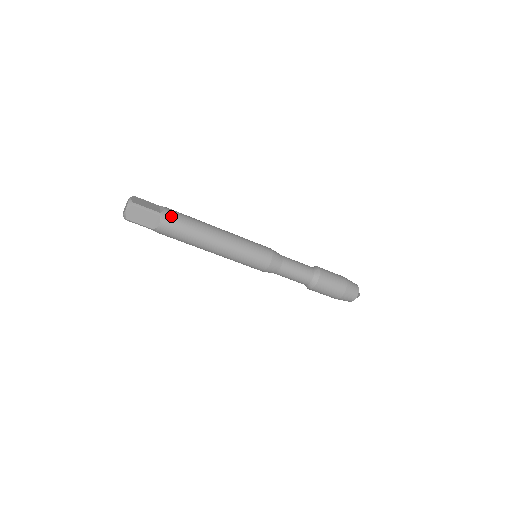
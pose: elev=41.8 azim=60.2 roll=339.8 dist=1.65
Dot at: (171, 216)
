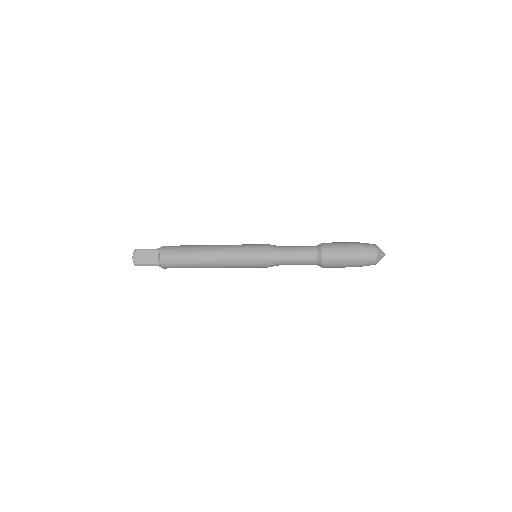
Dot at: (166, 264)
